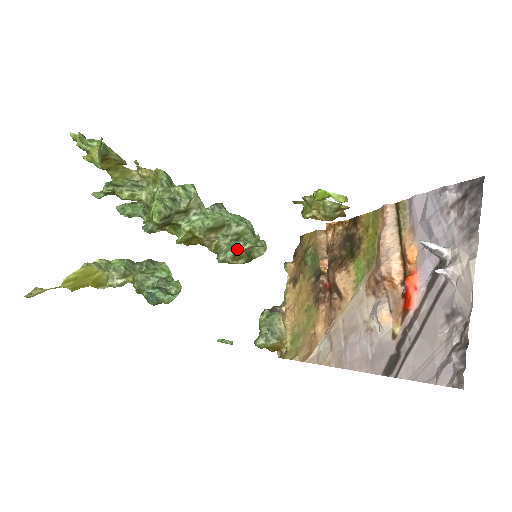
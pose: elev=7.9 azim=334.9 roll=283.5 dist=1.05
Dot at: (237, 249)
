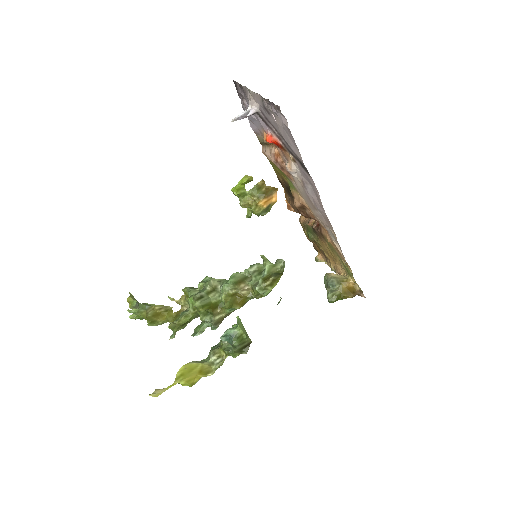
Dot at: (263, 277)
